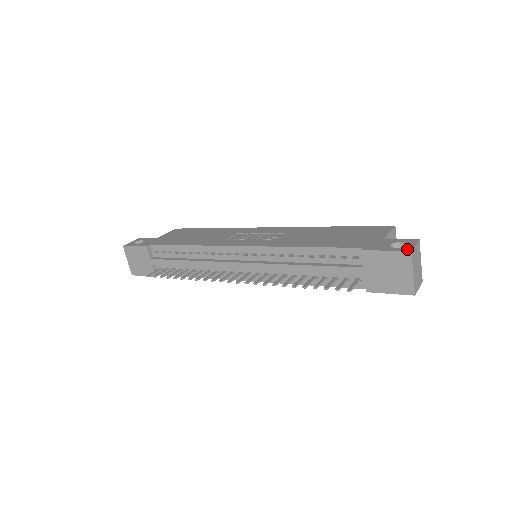
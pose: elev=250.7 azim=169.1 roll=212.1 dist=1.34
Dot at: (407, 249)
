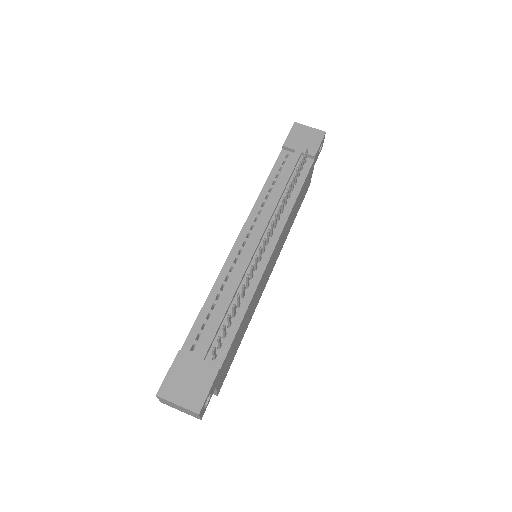
Dot at: (293, 126)
